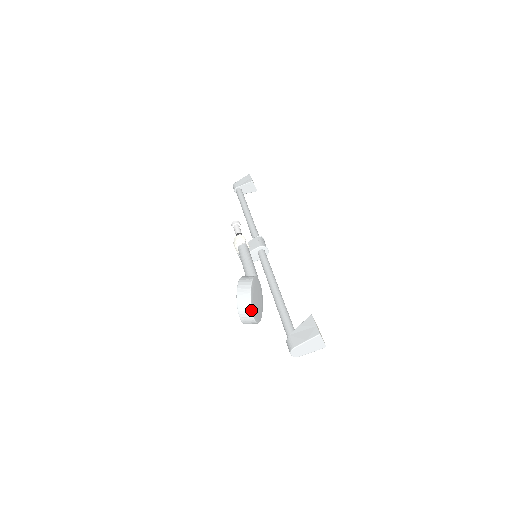
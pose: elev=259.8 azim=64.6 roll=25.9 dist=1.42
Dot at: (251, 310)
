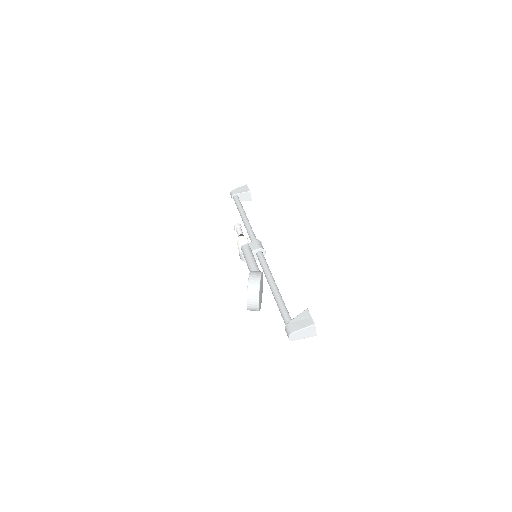
Dot at: (258, 299)
